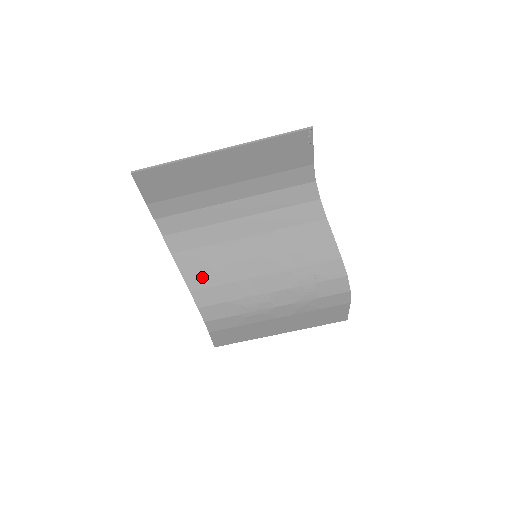
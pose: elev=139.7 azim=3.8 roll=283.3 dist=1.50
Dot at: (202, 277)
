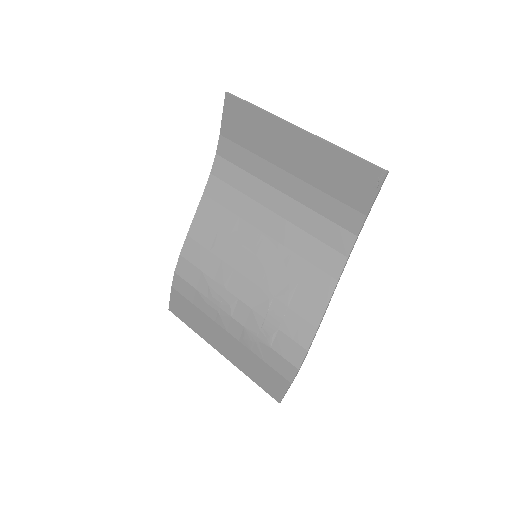
Dot at: (205, 232)
